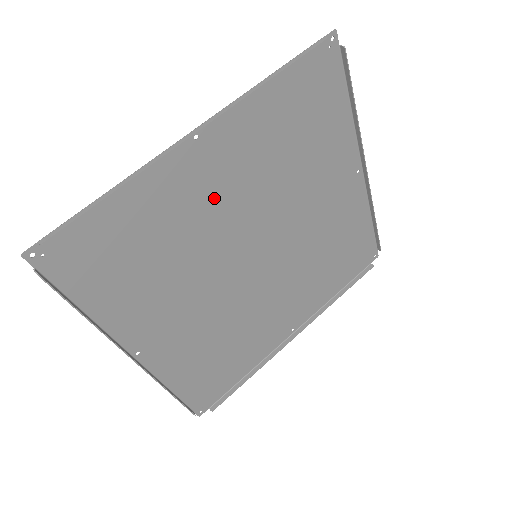
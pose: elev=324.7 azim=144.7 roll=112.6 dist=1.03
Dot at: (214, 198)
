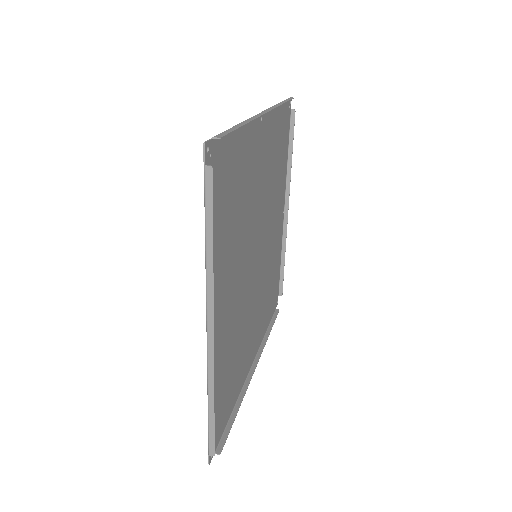
Dot at: (256, 179)
